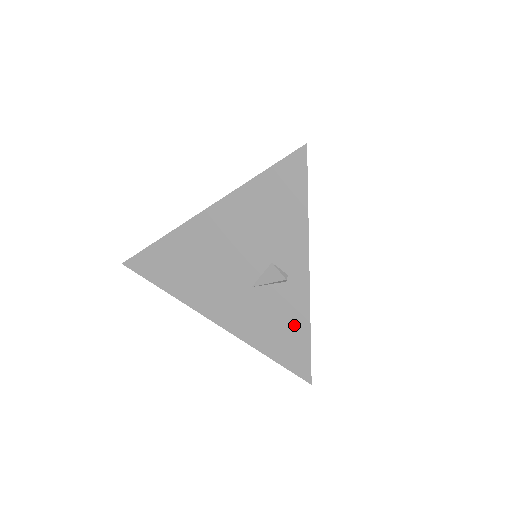
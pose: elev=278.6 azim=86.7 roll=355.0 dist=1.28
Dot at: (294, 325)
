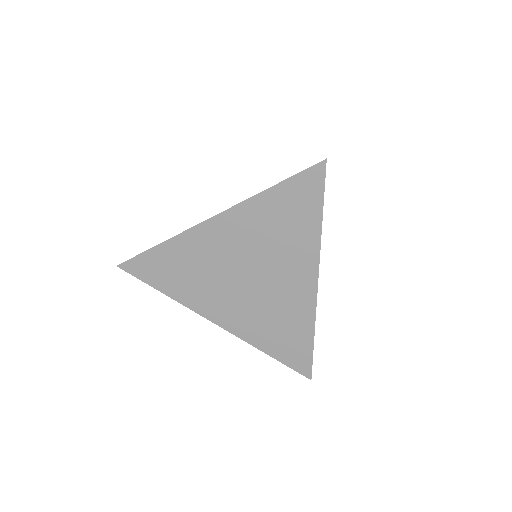
Dot at: occluded
